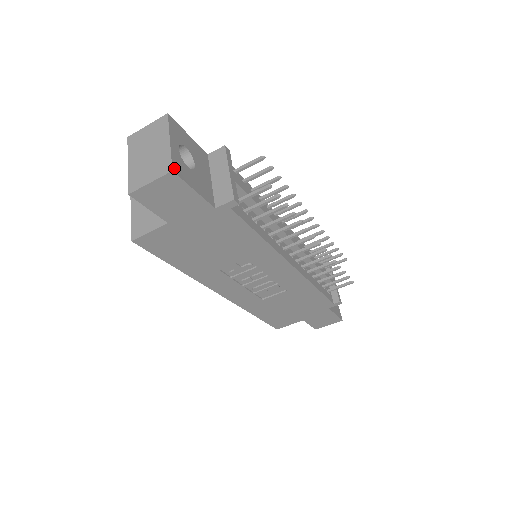
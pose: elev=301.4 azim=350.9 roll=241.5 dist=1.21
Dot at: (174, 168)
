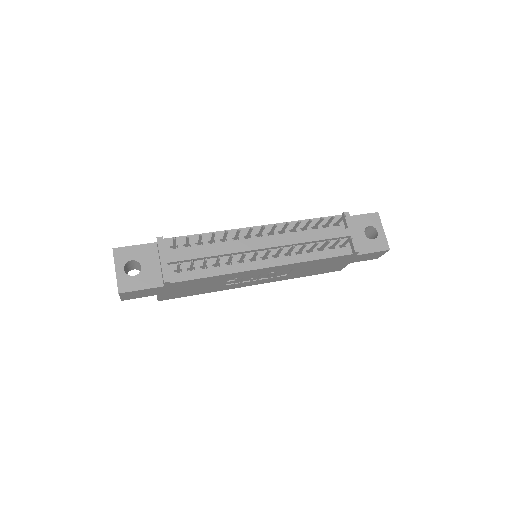
Dot at: (120, 290)
